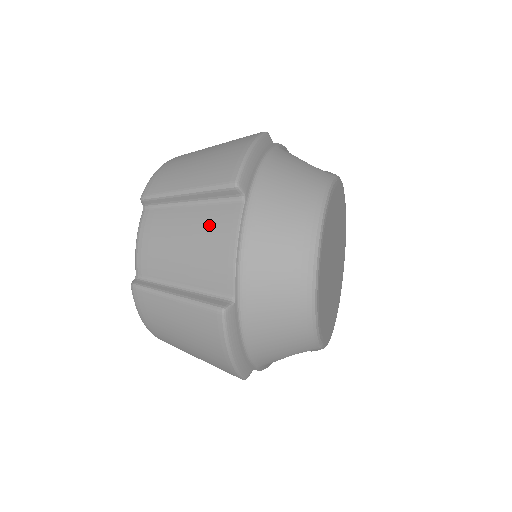
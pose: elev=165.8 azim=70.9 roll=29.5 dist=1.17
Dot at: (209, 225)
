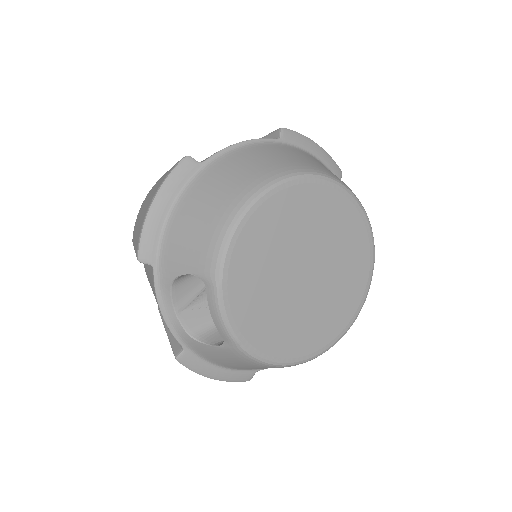
Dot at: occluded
